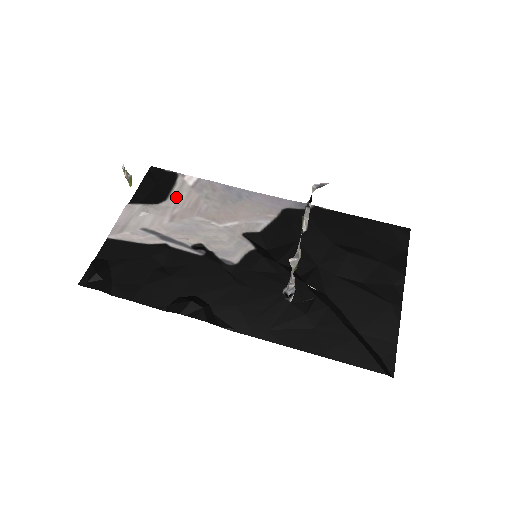
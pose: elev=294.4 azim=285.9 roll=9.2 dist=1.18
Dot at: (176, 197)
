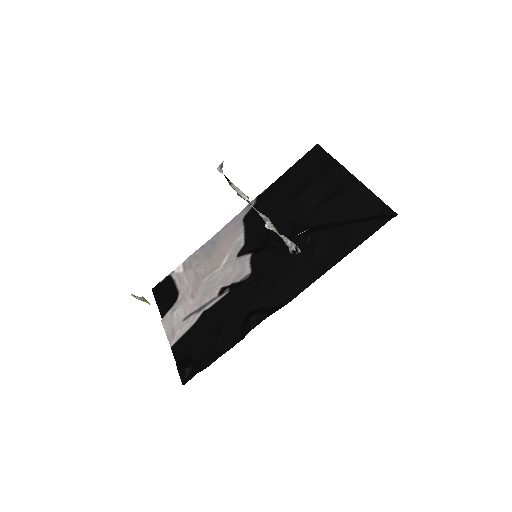
Dot at: (182, 285)
